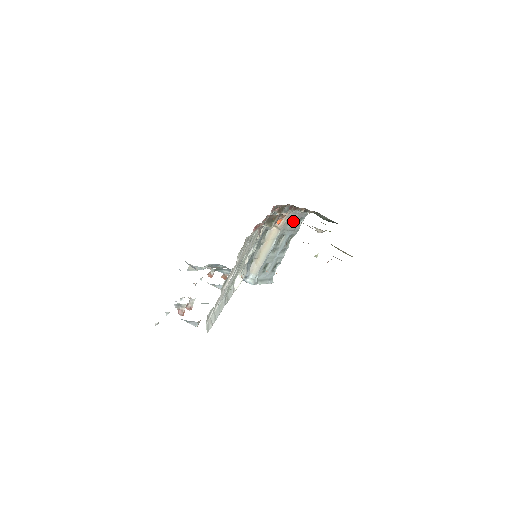
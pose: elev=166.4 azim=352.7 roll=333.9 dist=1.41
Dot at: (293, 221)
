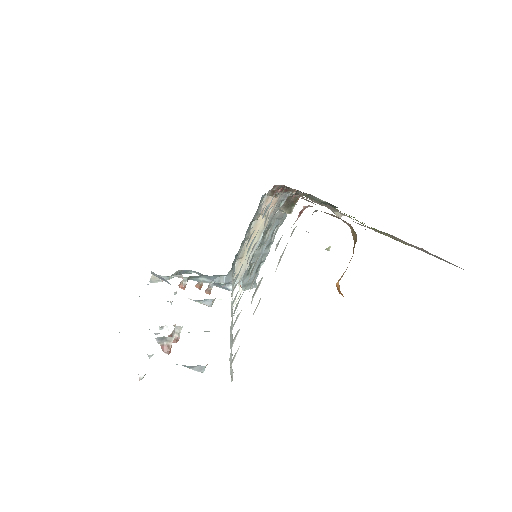
Dot at: occluded
